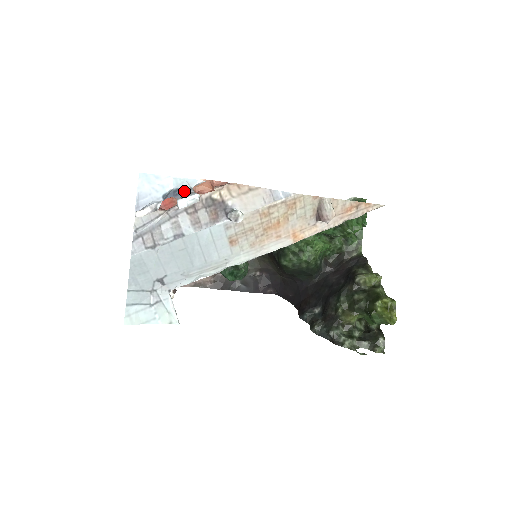
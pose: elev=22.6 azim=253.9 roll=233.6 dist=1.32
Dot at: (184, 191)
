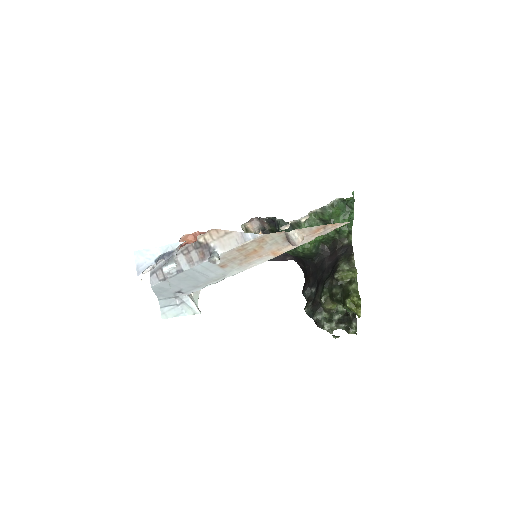
Dot at: (170, 253)
